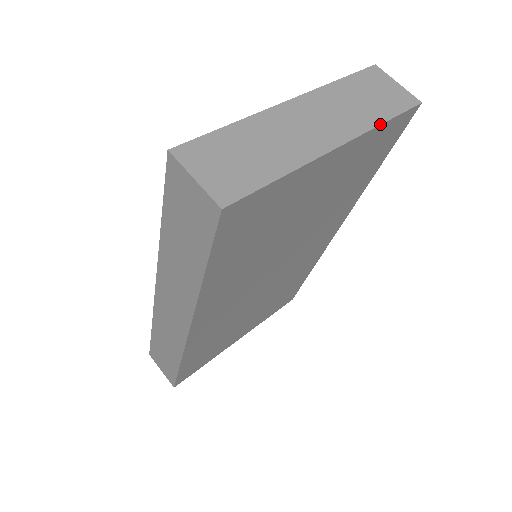
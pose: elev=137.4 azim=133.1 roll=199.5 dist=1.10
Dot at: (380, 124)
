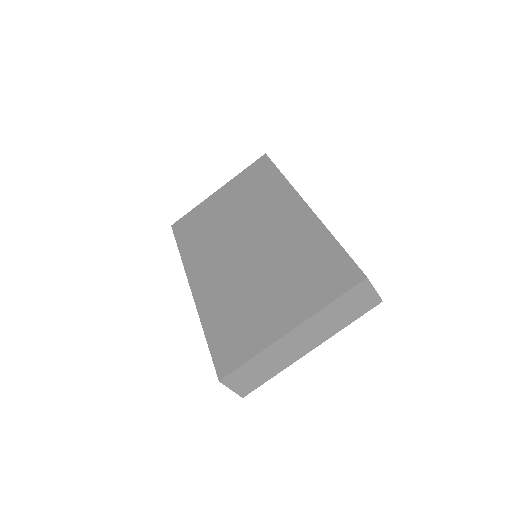
Dot at: occluded
